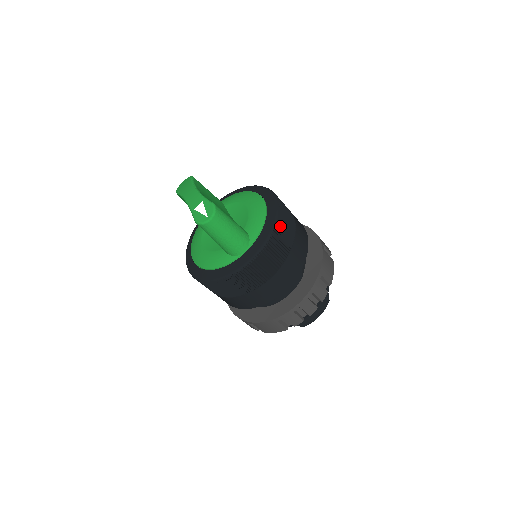
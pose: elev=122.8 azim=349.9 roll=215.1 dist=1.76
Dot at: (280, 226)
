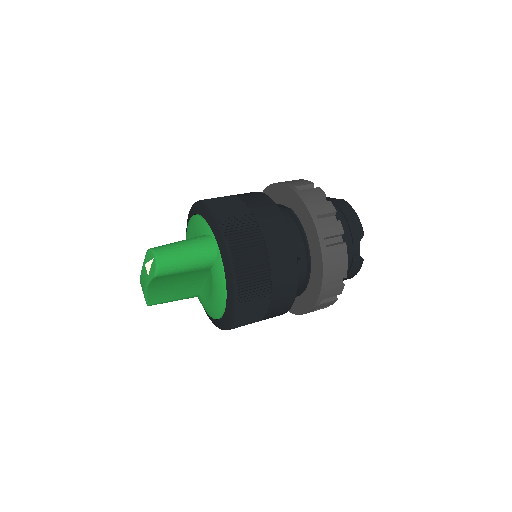
Dot at: (211, 202)
